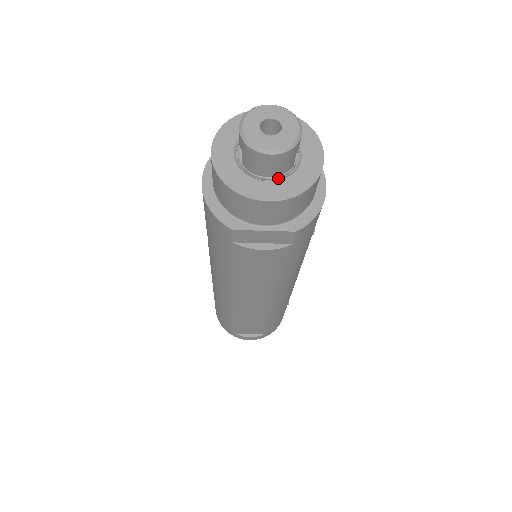
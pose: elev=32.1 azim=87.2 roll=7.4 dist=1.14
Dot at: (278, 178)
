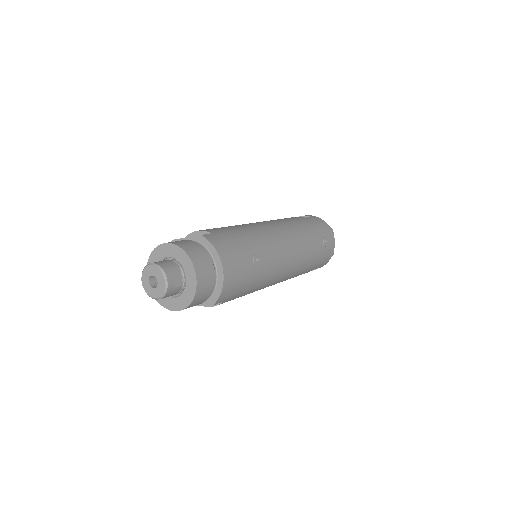
Dot at: (179, 294)
